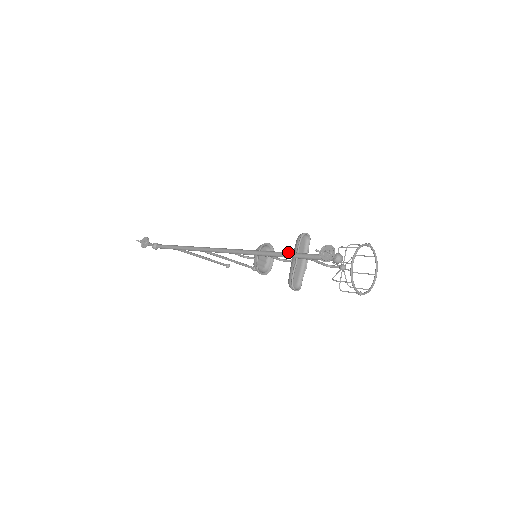
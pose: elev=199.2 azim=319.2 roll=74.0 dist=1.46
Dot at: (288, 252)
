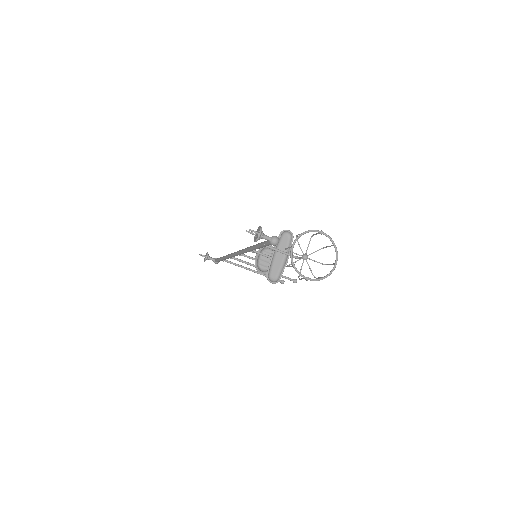
Dot at: occluded
